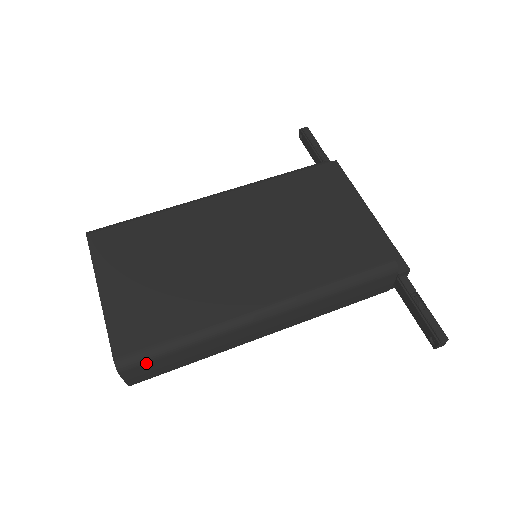
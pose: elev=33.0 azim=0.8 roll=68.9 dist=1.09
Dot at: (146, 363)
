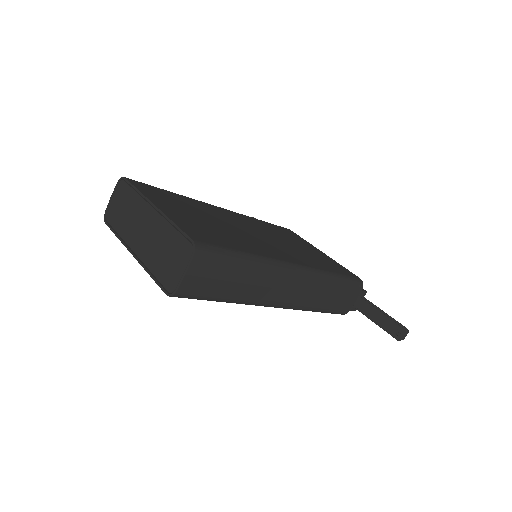
Dot at: (216, 259)
